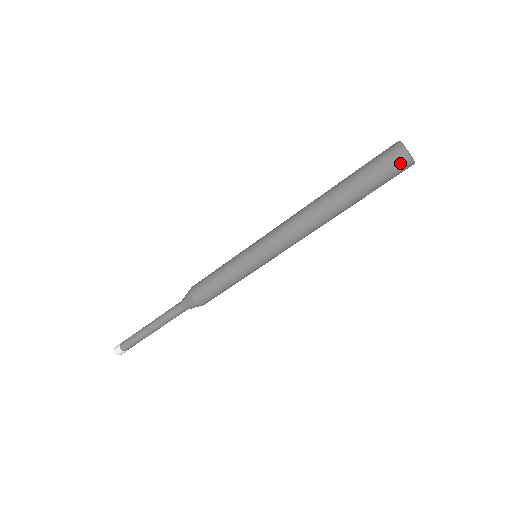
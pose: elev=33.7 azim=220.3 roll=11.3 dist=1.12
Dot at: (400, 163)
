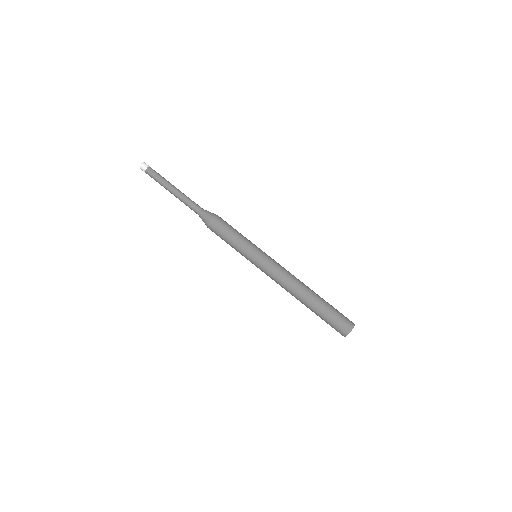
Dot at: (340, 333)
